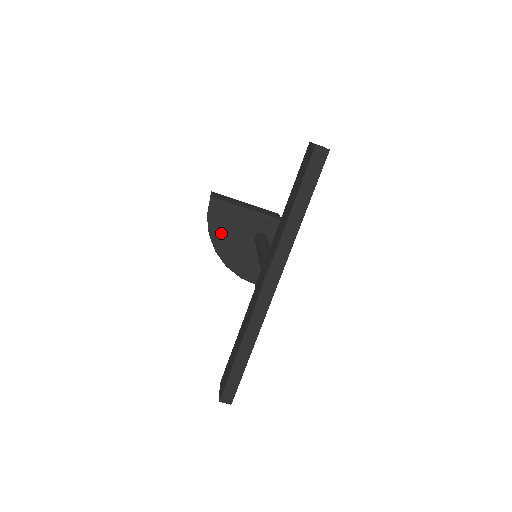
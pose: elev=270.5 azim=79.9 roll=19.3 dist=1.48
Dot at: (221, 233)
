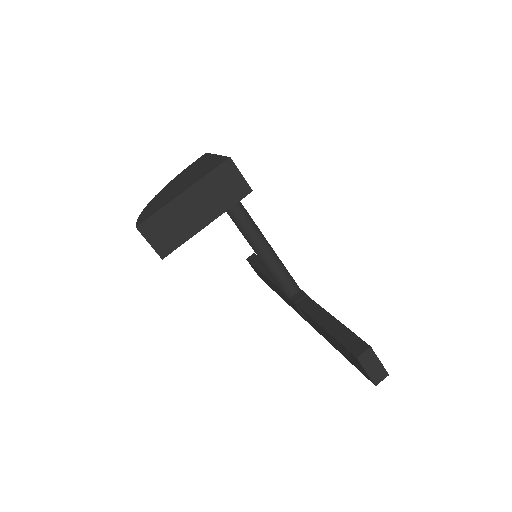
Dot at: occluded
